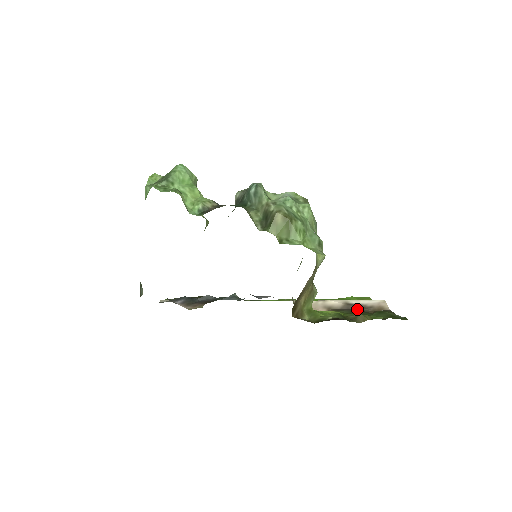
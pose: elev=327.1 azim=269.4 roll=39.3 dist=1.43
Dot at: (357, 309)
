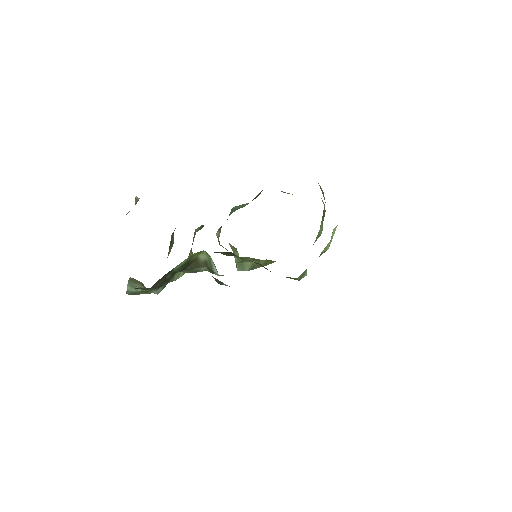
Dot at: occluded
